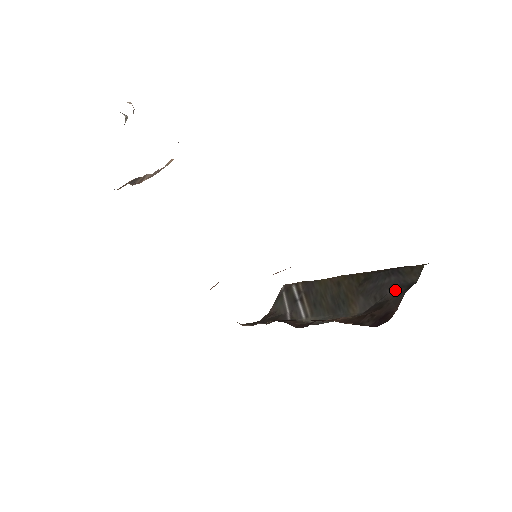
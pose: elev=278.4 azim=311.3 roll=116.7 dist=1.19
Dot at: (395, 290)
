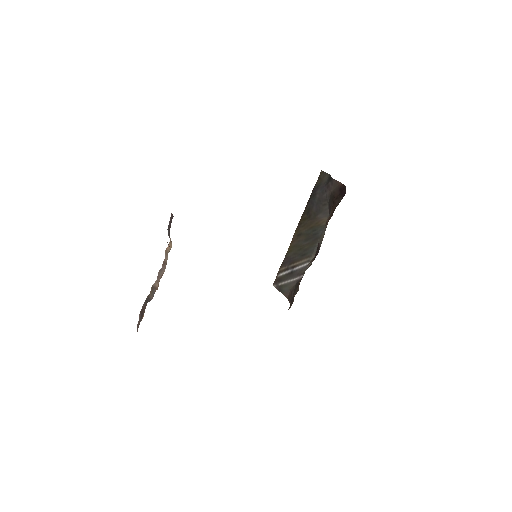
Dot at: (327, 189)
